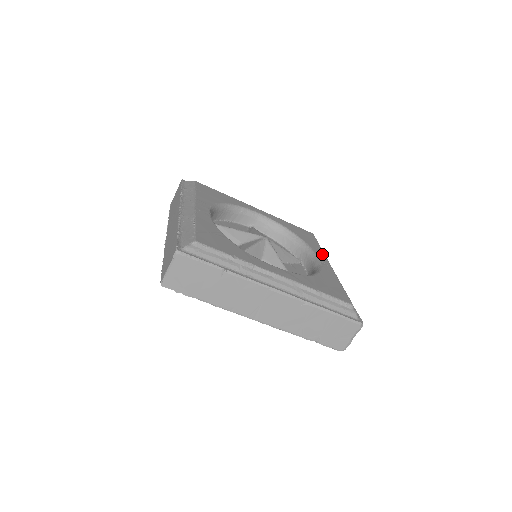
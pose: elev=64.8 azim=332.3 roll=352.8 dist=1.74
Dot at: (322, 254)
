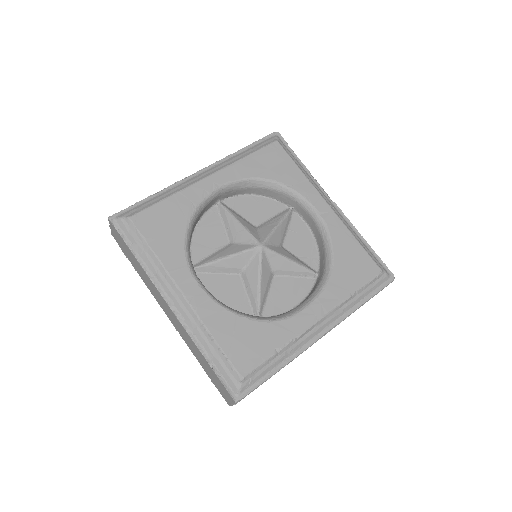
Dot at: (311, 189)
